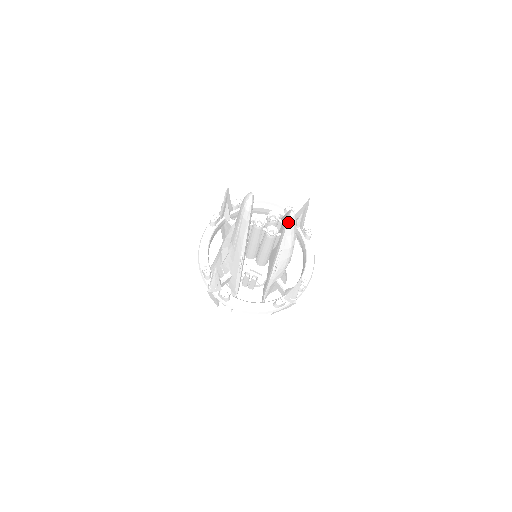
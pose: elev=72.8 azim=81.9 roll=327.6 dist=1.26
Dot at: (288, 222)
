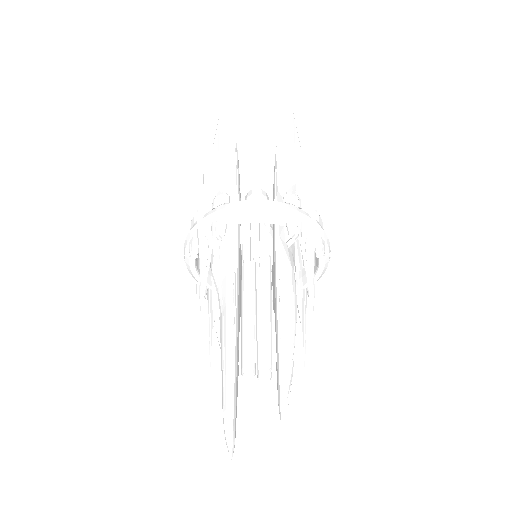
Dot at: occluded
